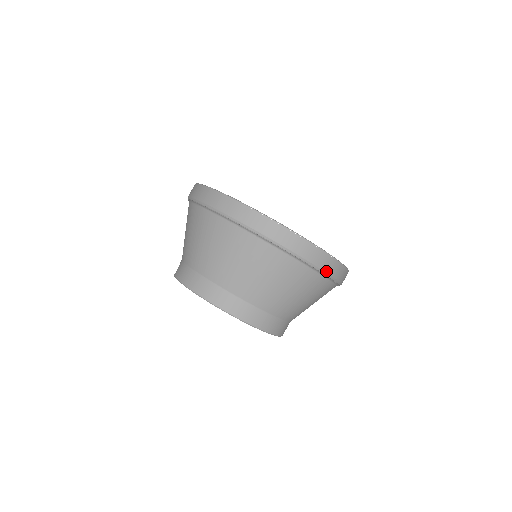
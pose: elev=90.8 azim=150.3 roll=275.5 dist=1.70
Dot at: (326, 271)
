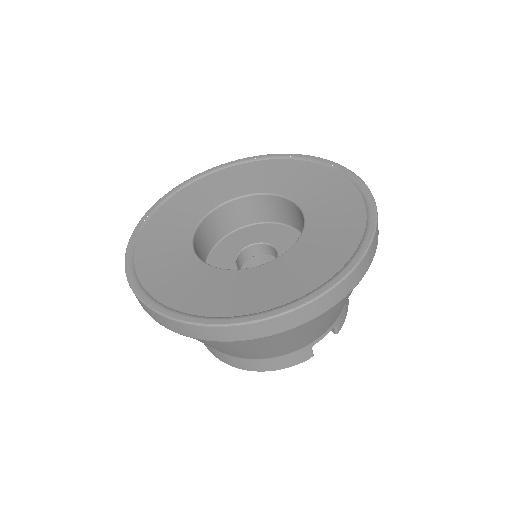
Dot at: (217, 340)
